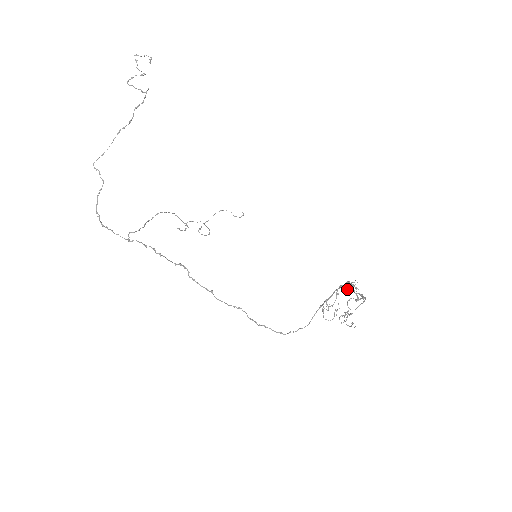
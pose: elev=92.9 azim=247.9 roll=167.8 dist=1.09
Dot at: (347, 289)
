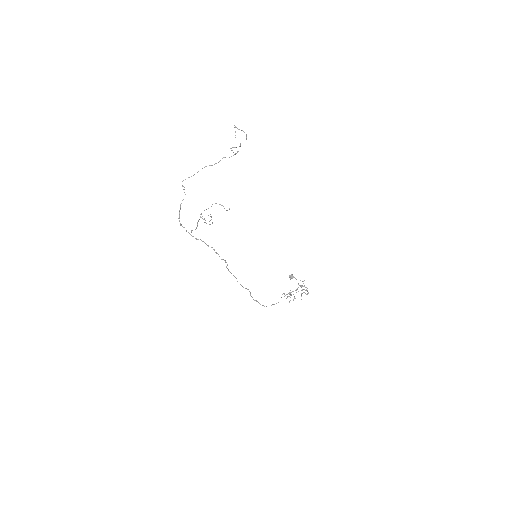
Dot at: (290, 278)
